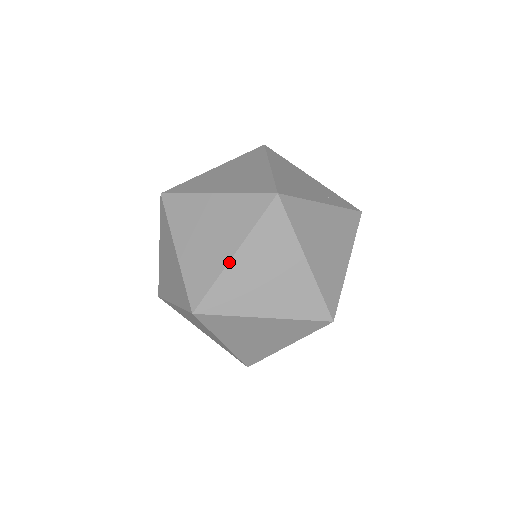
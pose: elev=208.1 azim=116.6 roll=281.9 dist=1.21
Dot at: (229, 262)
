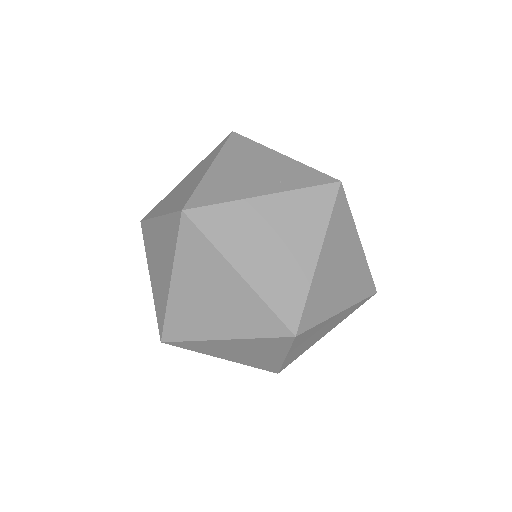
Dot at: (169, 290)
